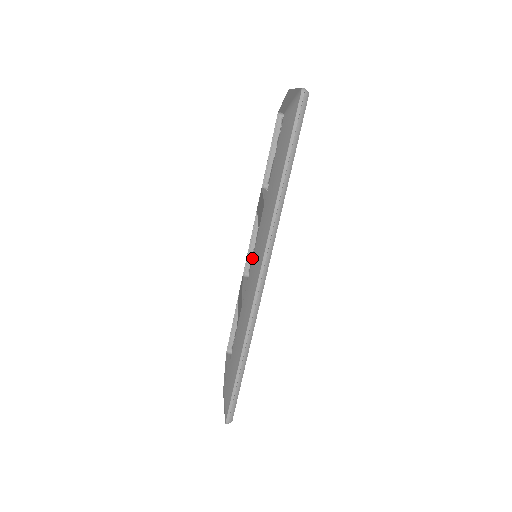
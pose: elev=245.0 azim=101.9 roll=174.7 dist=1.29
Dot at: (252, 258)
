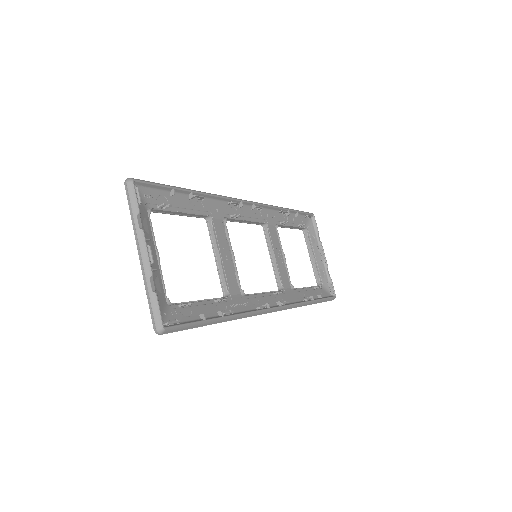
Dot at: (256, 214)
